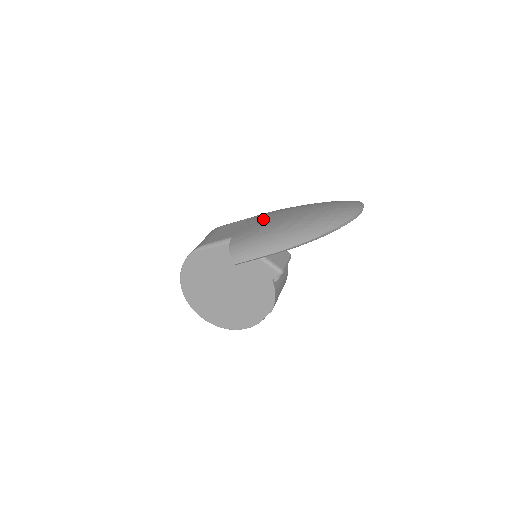
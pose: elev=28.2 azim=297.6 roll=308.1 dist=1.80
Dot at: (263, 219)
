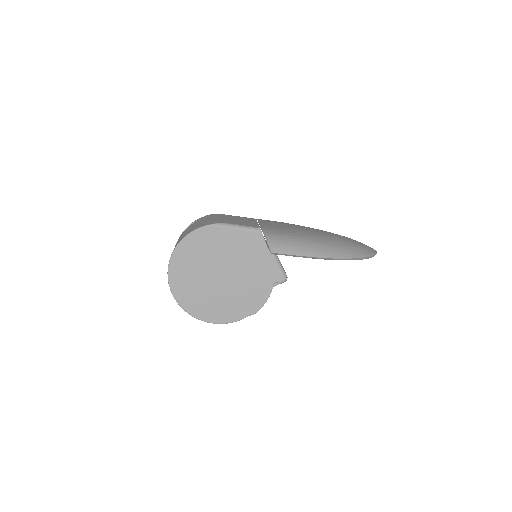
Dot at: (285, 224)
